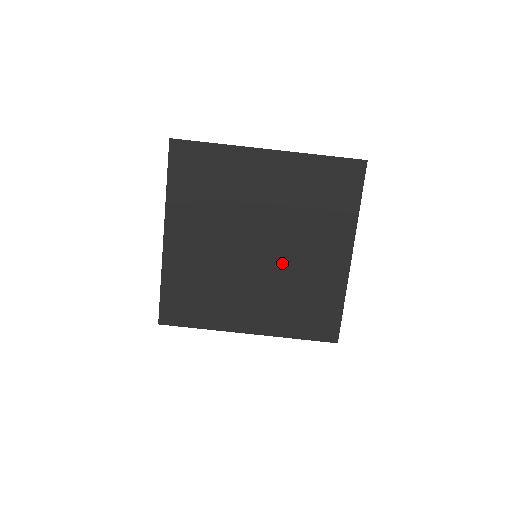
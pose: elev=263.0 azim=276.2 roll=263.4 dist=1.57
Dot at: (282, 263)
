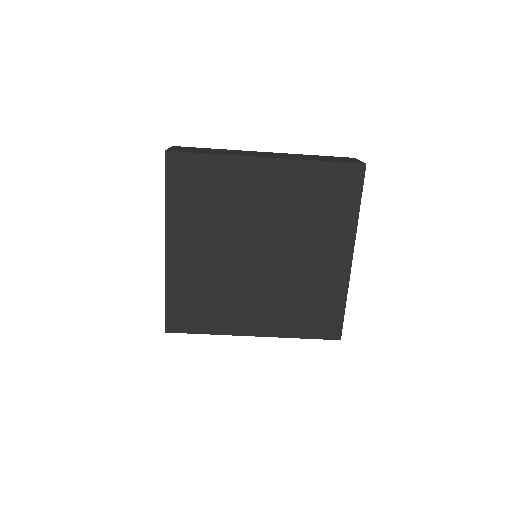
Dot at: (284, 268)
